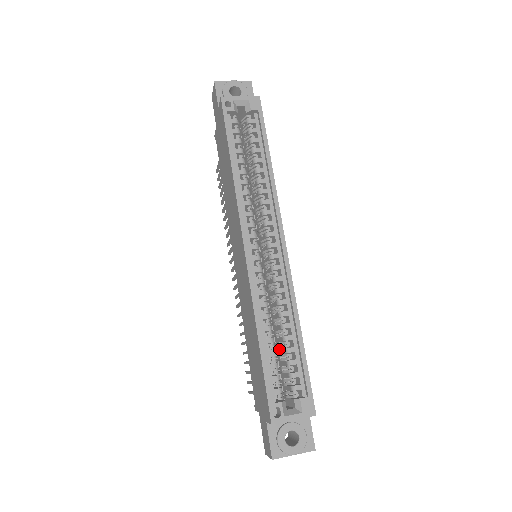
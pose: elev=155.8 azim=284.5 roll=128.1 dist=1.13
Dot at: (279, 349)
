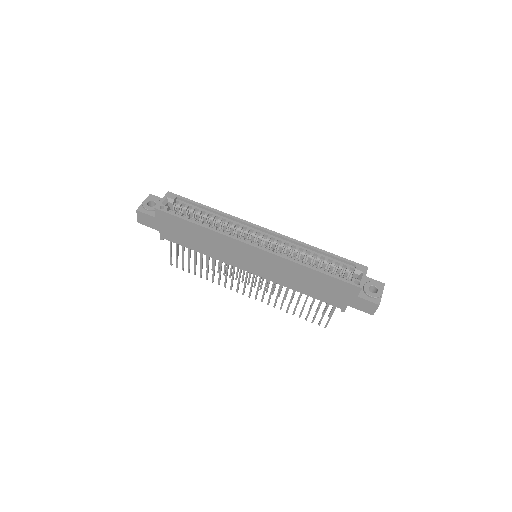
Dot at: occluded
